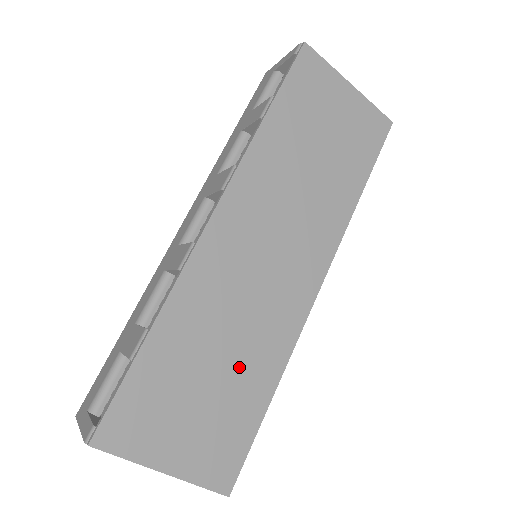
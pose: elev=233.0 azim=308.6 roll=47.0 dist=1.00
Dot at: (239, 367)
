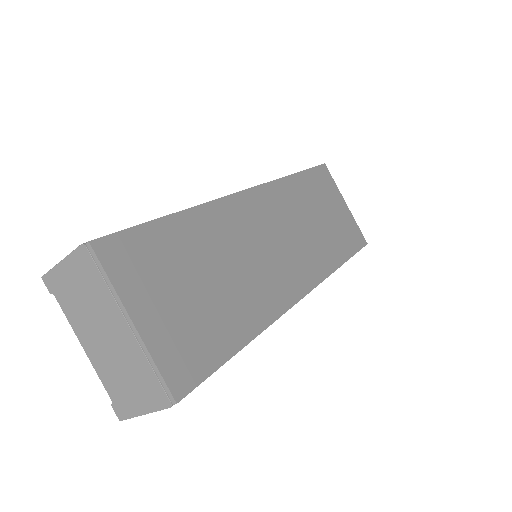
Dot at: (229, 296)
